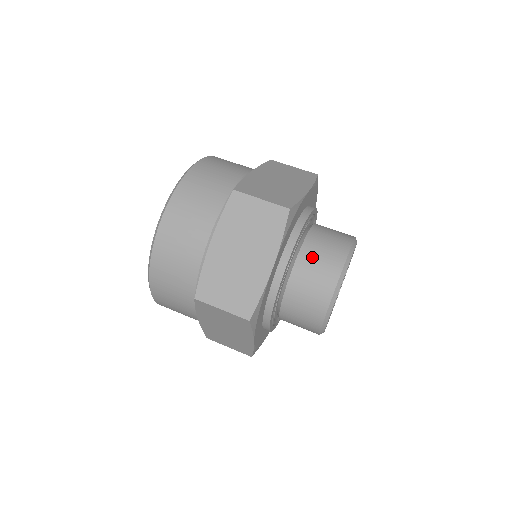
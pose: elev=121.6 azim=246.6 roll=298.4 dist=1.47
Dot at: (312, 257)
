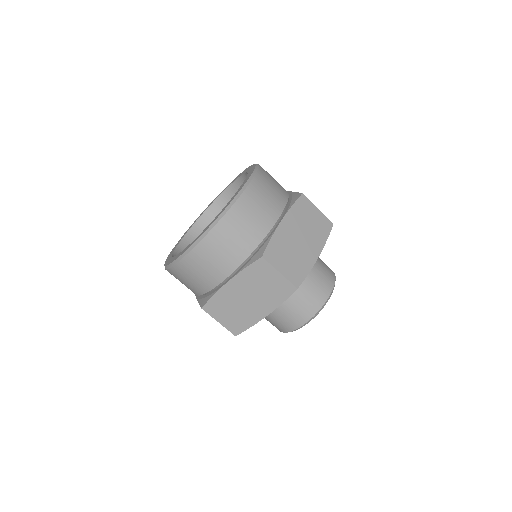
Dot at: (297, 300)
